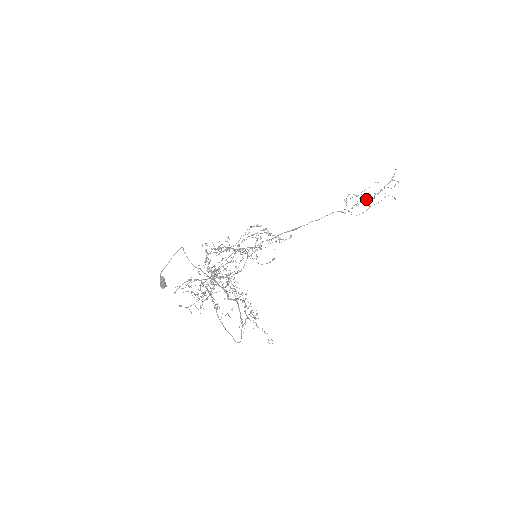
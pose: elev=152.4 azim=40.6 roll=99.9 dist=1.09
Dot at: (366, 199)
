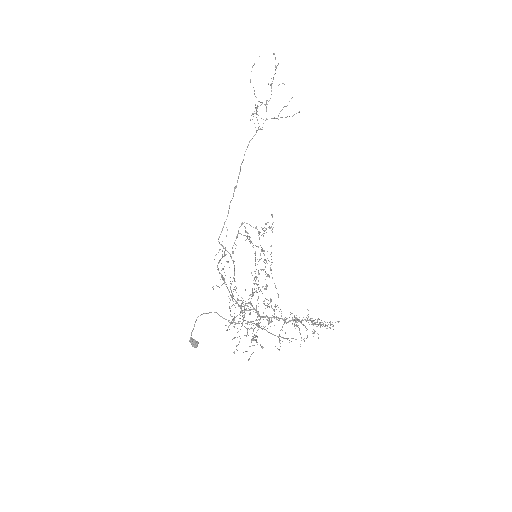
Dot at: occluded
